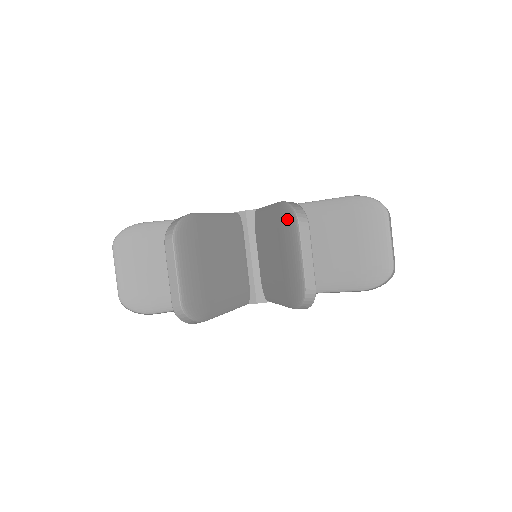
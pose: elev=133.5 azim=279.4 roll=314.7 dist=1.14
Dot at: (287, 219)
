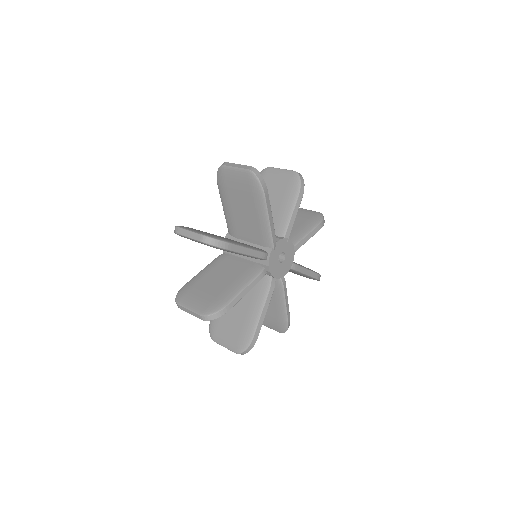
Dot at: (263, 175)
